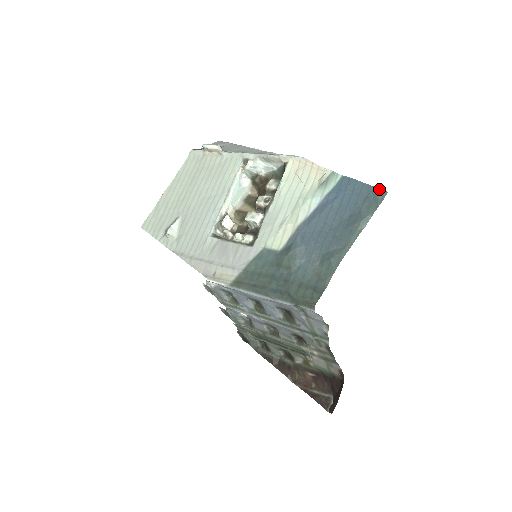
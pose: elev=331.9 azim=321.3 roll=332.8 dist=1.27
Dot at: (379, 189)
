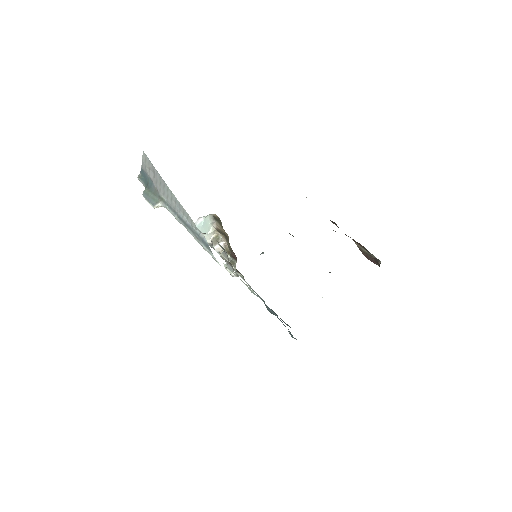
Dot at: occluded
